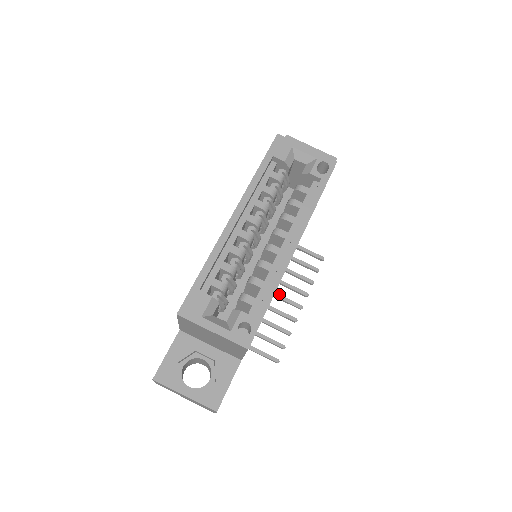
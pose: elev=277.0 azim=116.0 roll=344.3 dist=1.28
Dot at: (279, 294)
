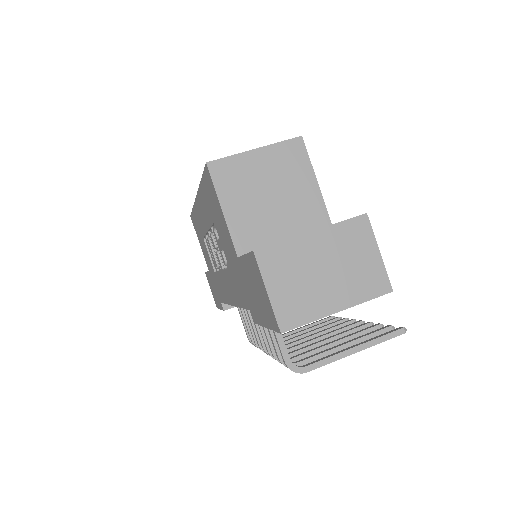
Dot at: (329, 332)
